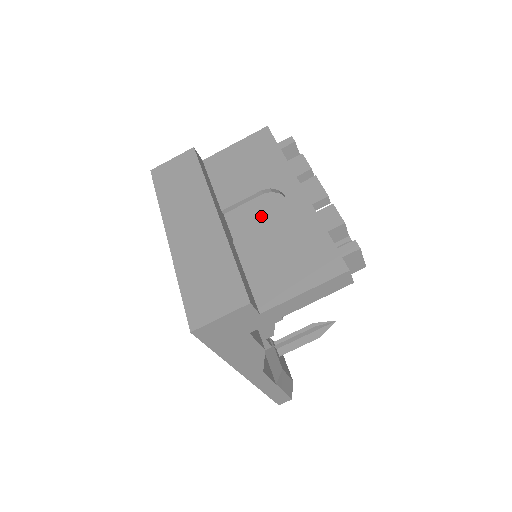
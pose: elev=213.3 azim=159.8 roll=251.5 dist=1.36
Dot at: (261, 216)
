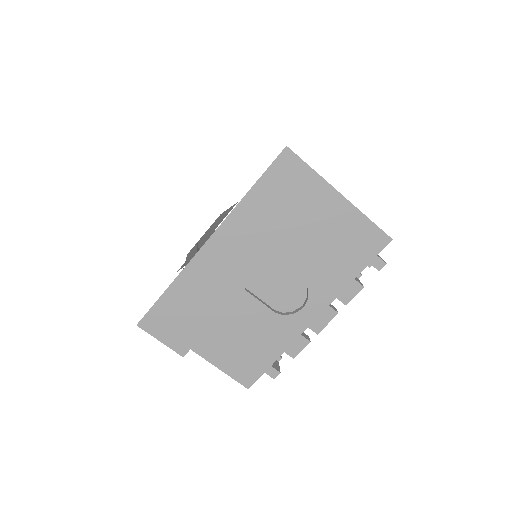
Dot at: (277, 292)
